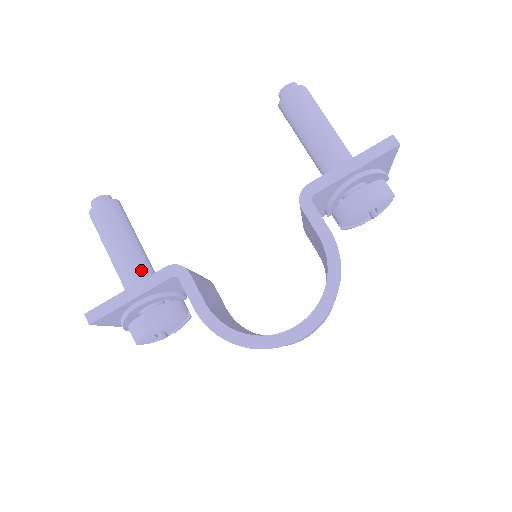
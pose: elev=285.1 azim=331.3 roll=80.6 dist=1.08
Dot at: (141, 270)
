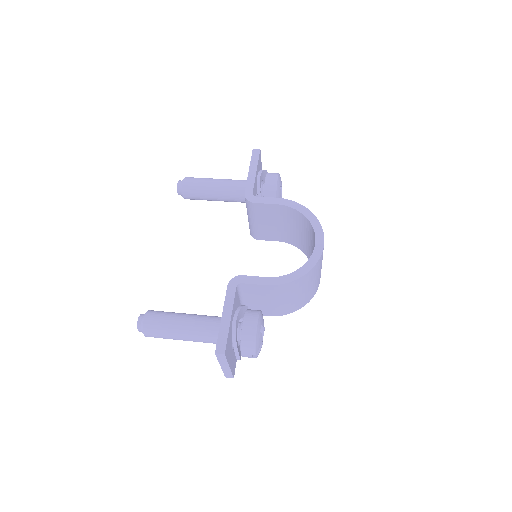
Dot at: (211, 318)
